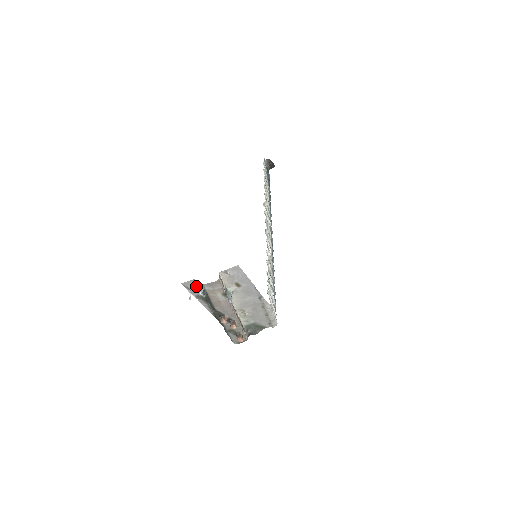
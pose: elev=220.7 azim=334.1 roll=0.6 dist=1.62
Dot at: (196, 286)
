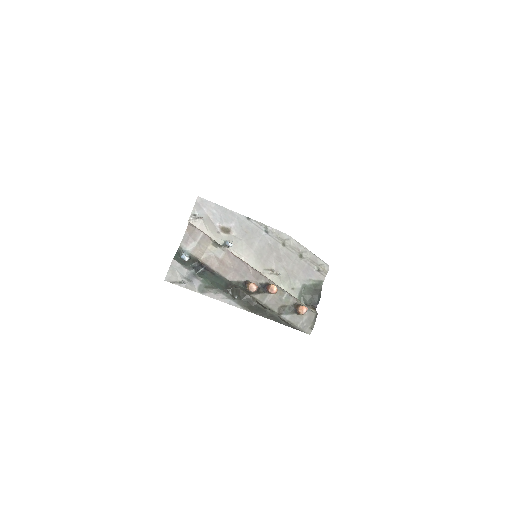
Dot at: (184, 272)
